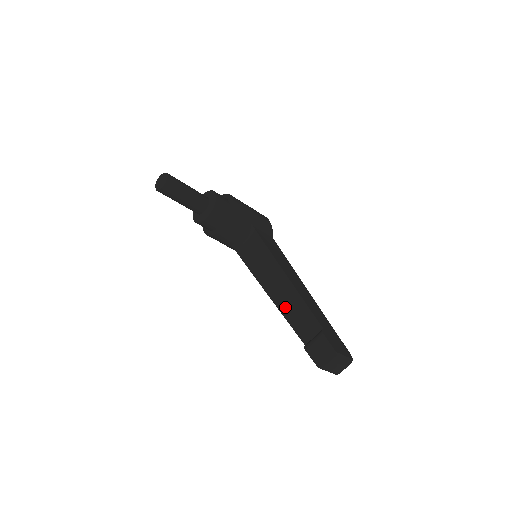
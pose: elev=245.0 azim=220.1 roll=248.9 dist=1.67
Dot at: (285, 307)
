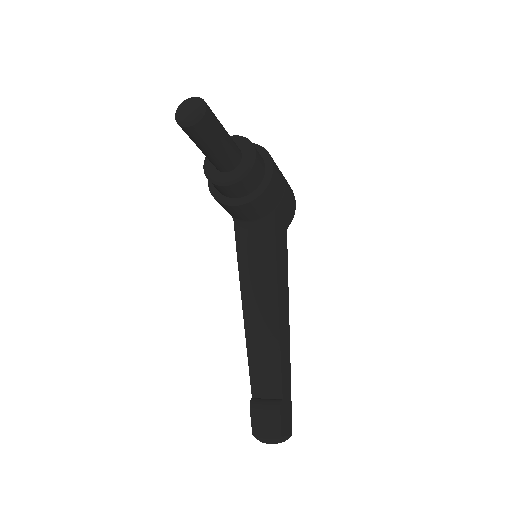
Dot at: (255, 342)
